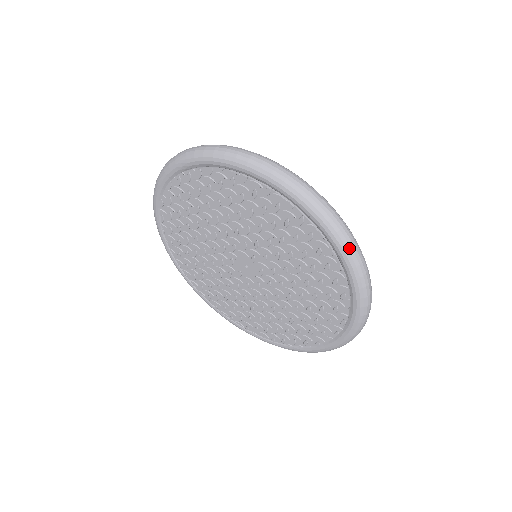
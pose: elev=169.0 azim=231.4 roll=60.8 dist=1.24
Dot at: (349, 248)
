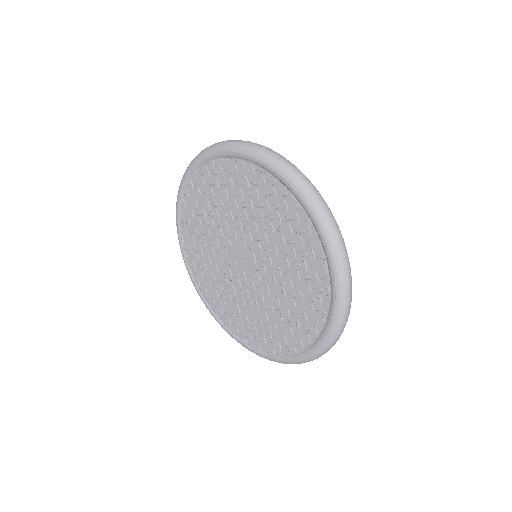
Dot at: (291, 173)
